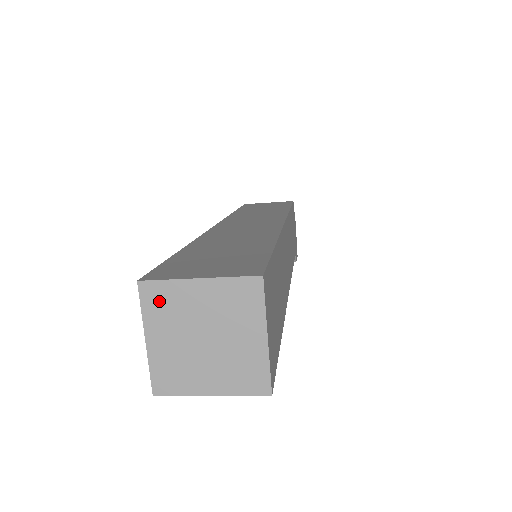
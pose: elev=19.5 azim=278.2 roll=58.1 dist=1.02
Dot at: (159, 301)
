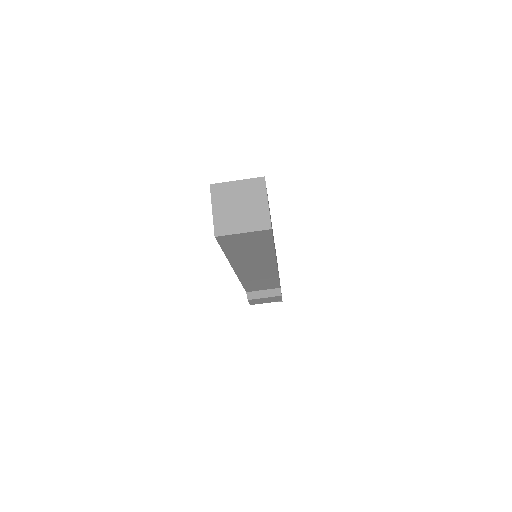
Dot at: (219, 192)
